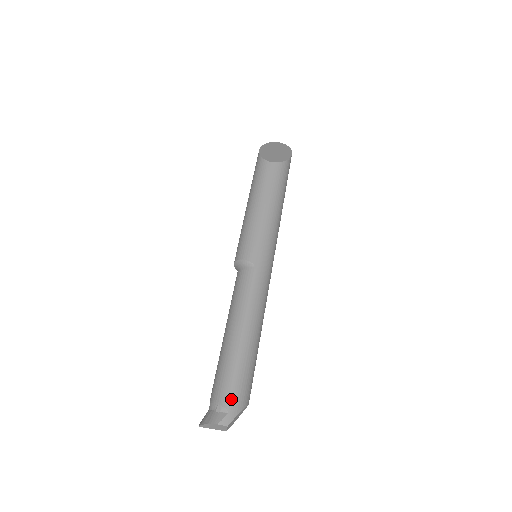
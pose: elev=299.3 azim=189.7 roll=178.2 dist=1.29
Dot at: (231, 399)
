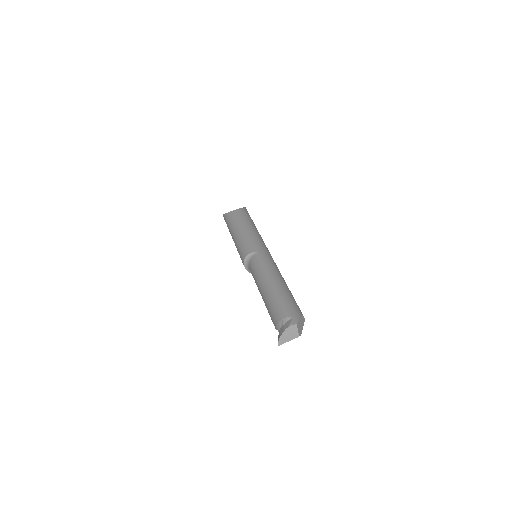
Dot at: (289, 311)
